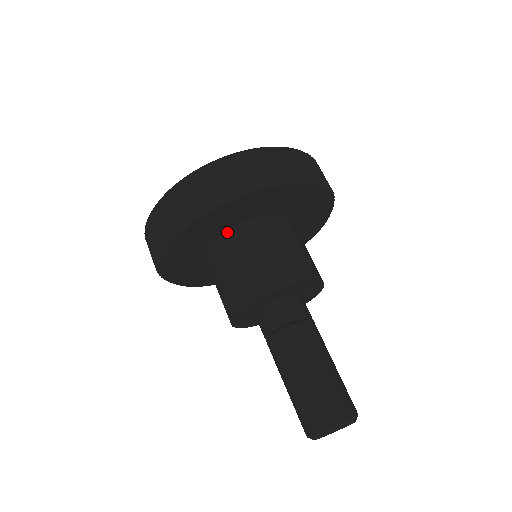
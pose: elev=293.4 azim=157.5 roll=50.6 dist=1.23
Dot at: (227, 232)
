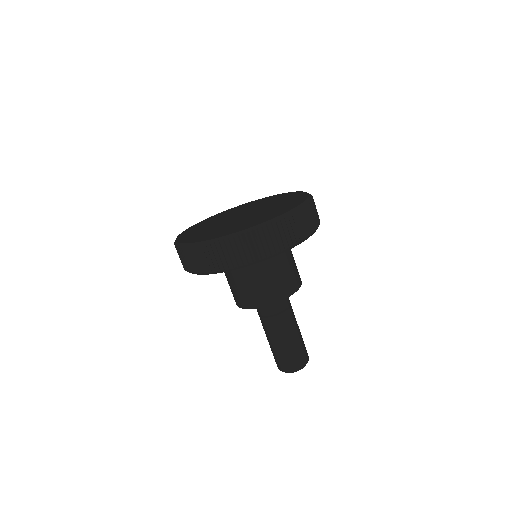
Dot at: occluded
